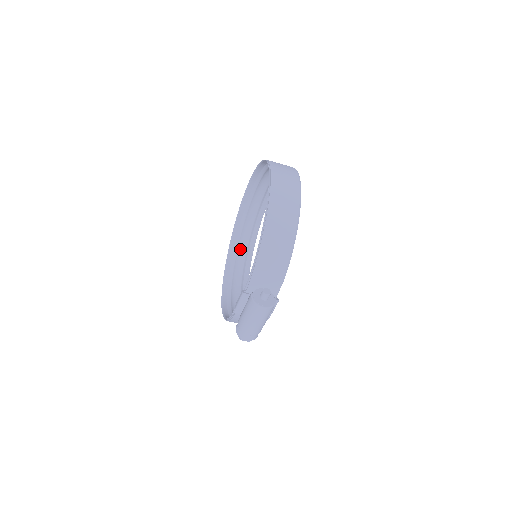
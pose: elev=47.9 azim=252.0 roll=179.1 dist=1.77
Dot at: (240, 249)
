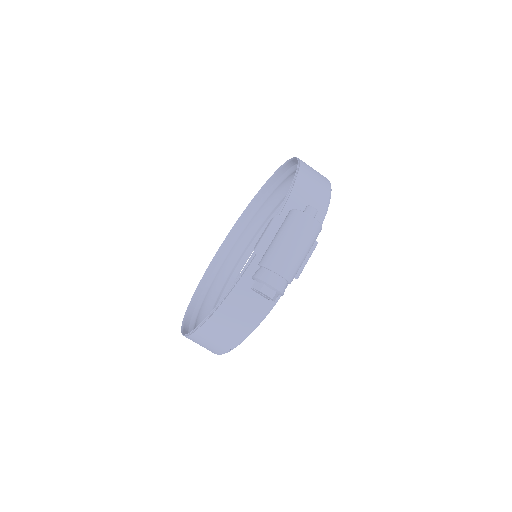
Dot at: (202, 312)
